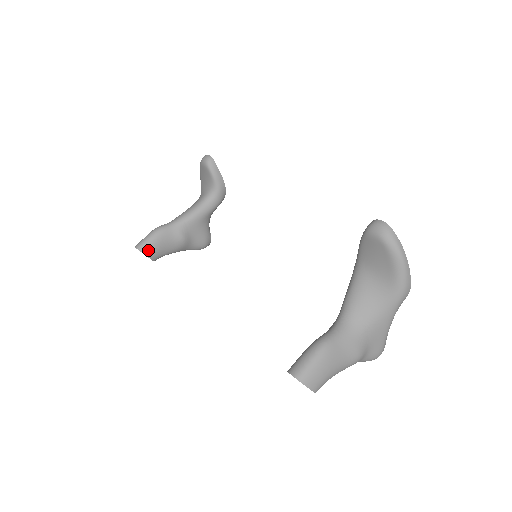
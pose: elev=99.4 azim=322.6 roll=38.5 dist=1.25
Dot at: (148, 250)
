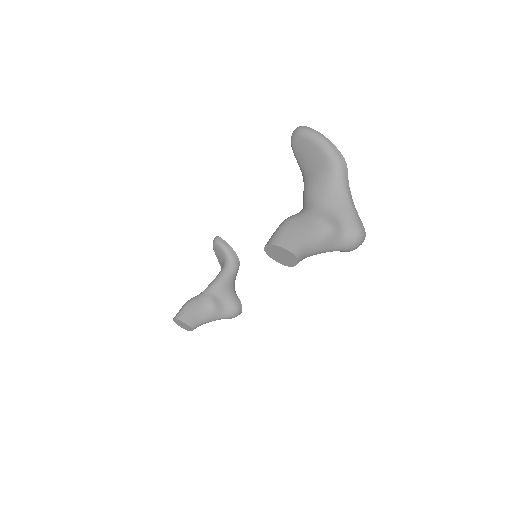
Dot at: (183, 317)
